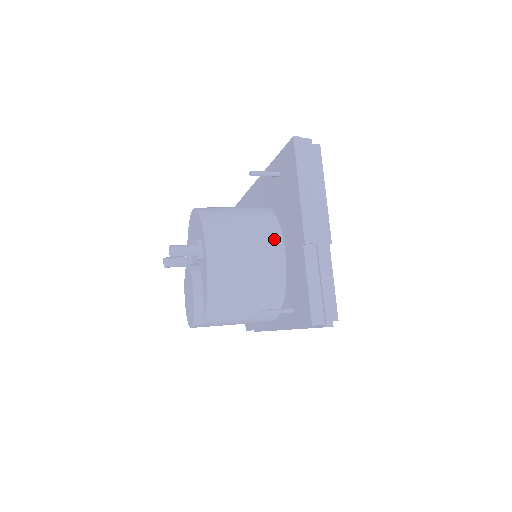
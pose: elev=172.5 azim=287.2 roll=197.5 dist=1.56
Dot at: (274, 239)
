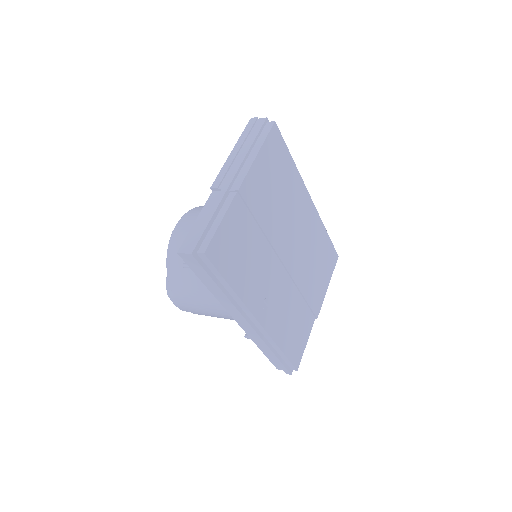
Dot at: occluded
